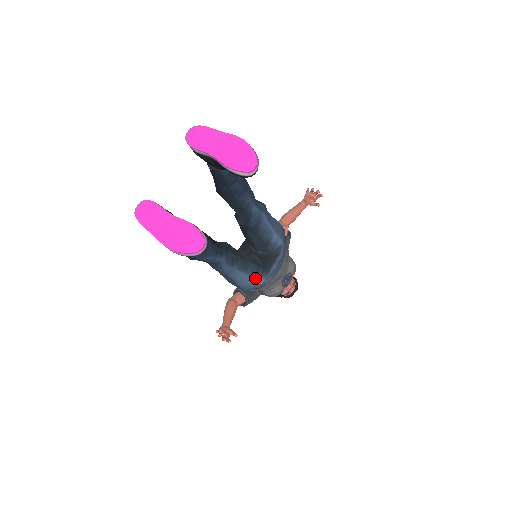
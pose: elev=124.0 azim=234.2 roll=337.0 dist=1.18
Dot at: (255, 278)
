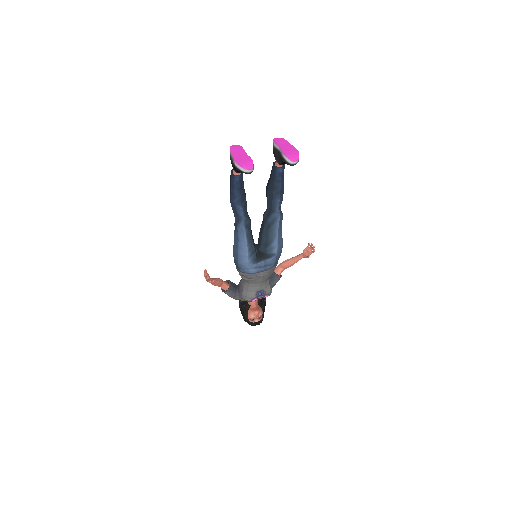
Dot at: (249, 254)
